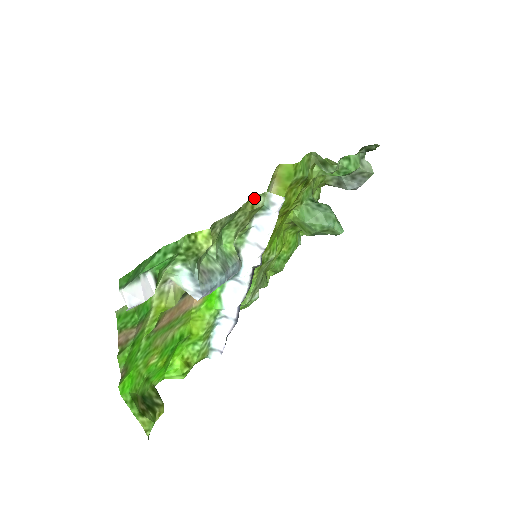
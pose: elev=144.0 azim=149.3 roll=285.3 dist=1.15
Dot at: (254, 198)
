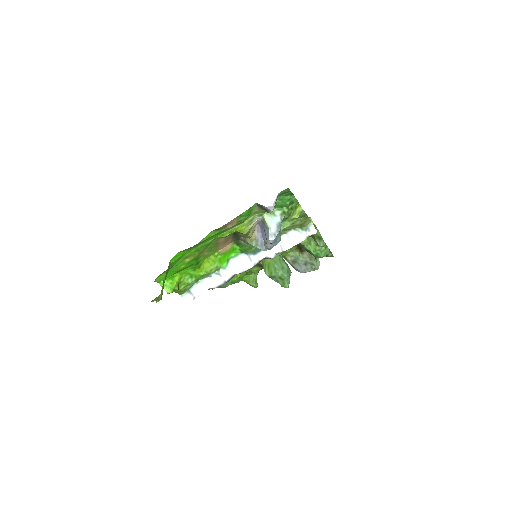
Dot at: (309, 218)
